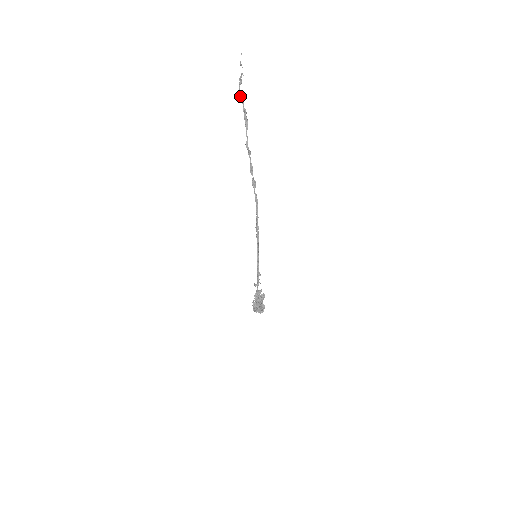
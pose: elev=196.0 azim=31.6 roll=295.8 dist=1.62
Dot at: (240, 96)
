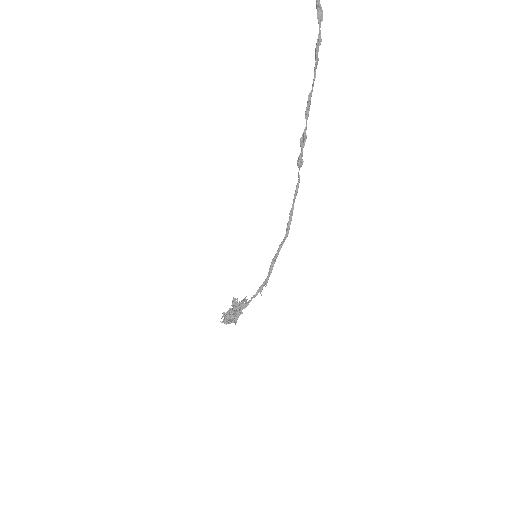
Dot at: (318, 6)
